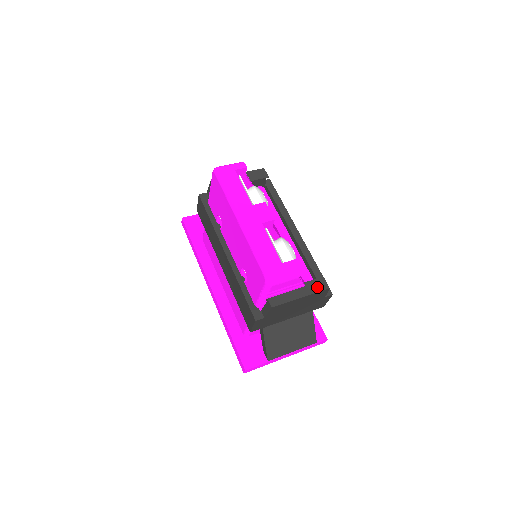
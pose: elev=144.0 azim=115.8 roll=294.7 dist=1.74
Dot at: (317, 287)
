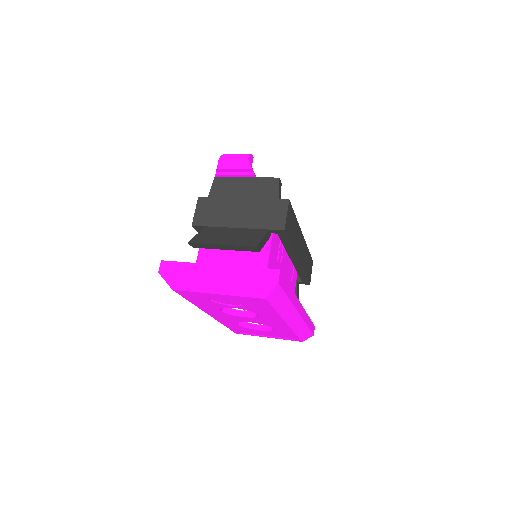
Dot at: occluded
